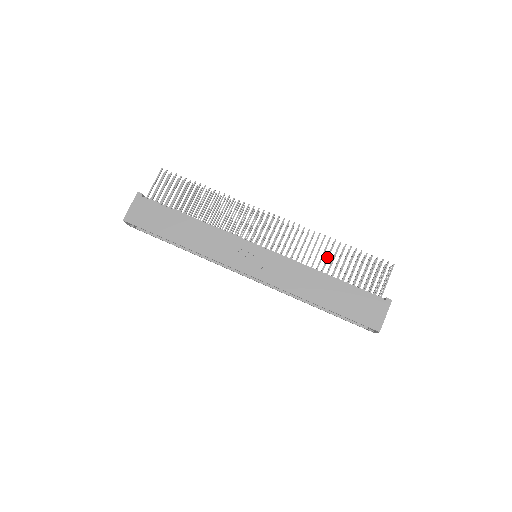
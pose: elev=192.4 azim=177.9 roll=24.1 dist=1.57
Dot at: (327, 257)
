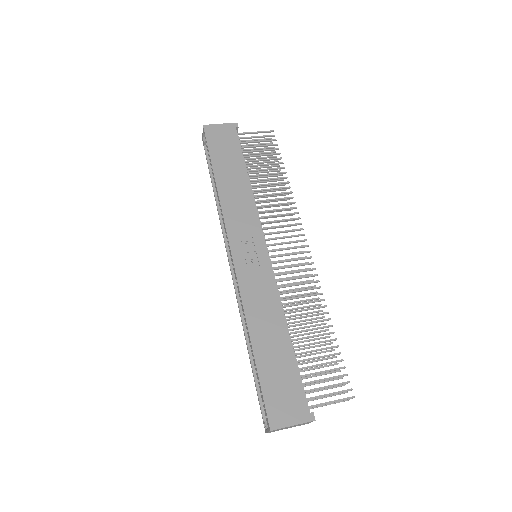
Dot at: (307, 322)
